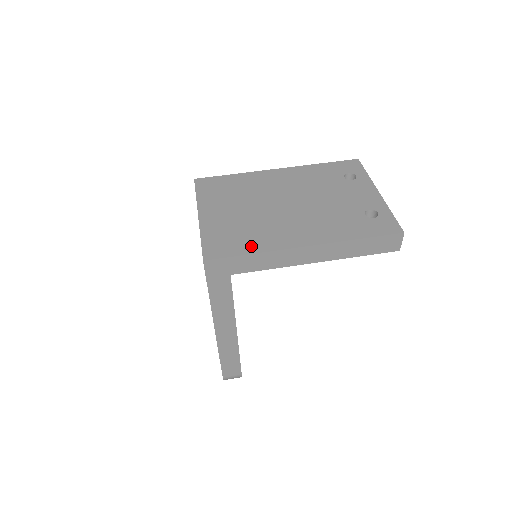
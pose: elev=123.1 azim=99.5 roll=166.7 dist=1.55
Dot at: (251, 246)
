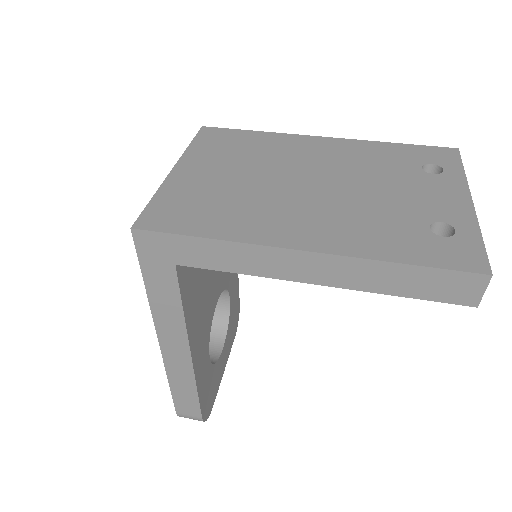
Dot at: (214, 226)
